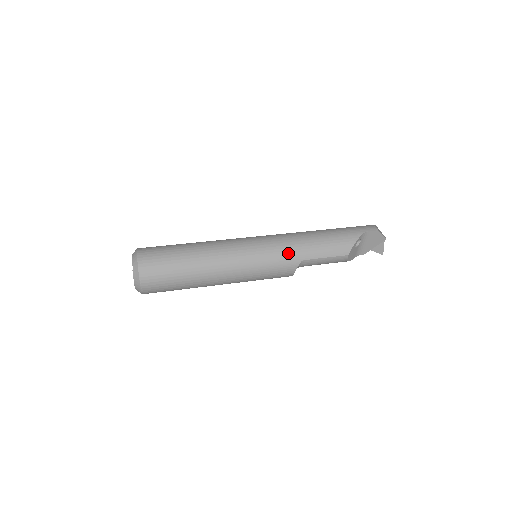
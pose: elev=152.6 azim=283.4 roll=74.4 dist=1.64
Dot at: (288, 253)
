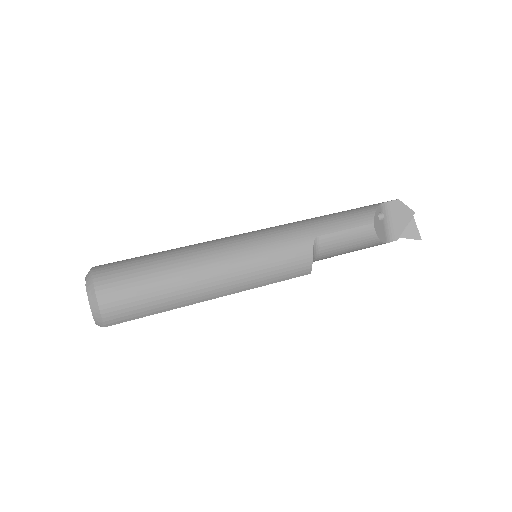
Dot at: (294, 231)
